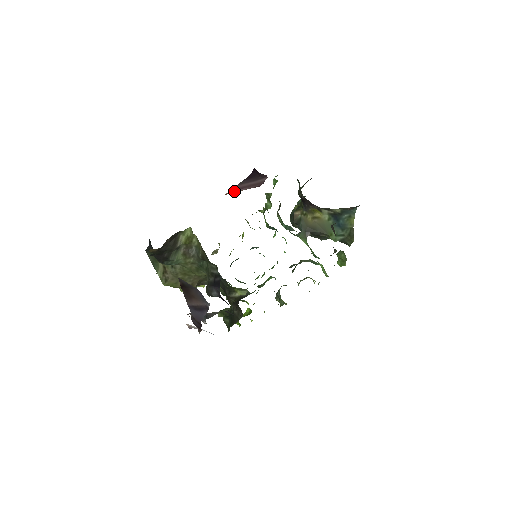
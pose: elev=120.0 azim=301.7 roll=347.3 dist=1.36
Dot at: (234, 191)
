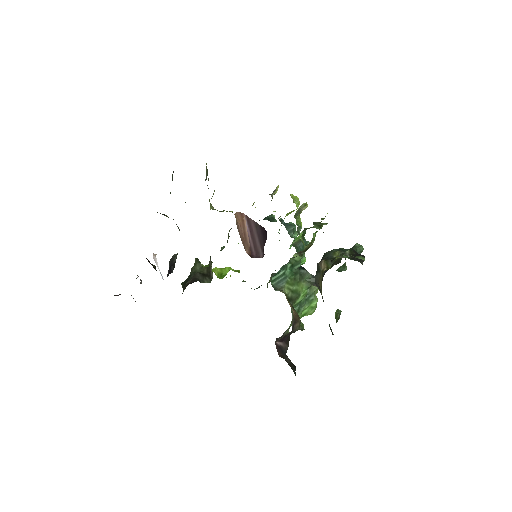
Dot at: (247, 223)
